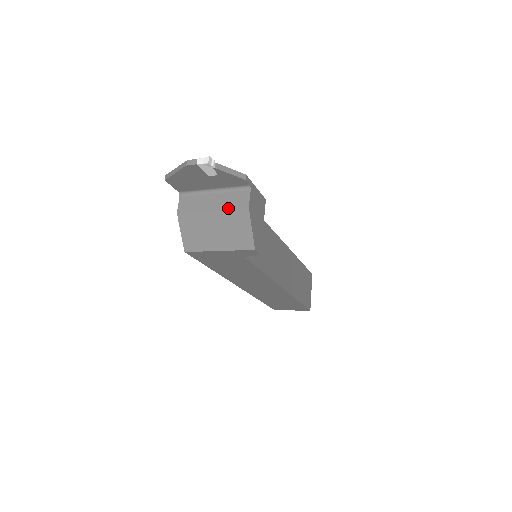
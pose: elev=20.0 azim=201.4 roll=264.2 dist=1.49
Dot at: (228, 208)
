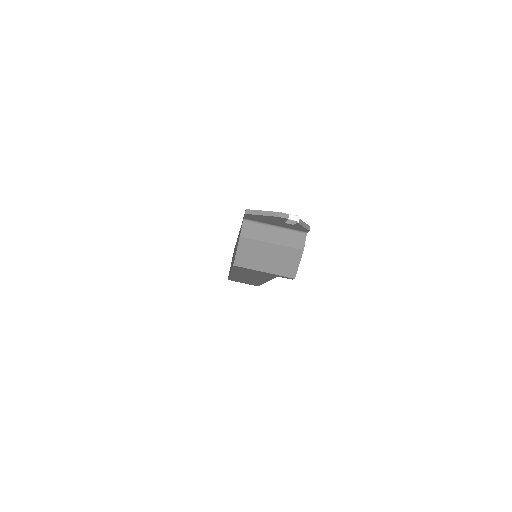
Dot at: (286, 246)
